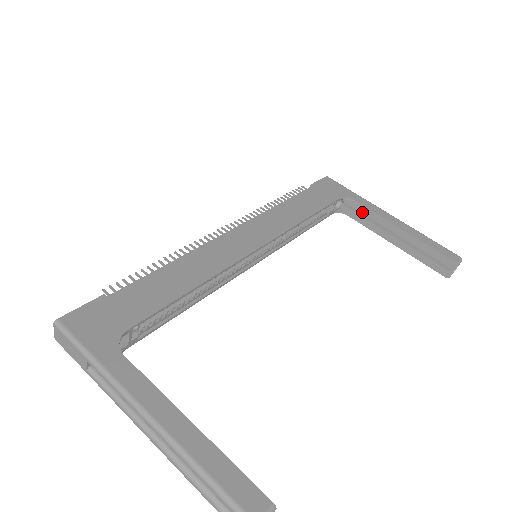
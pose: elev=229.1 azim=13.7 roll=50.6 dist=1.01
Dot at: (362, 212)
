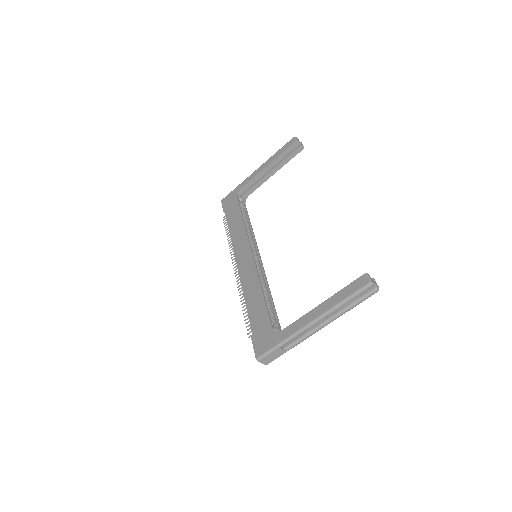
Dot at: occluded
